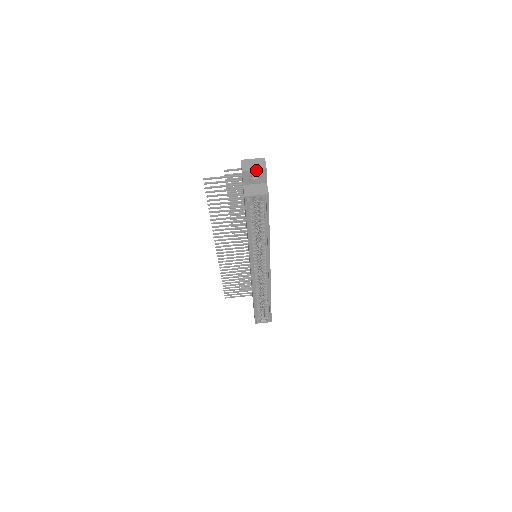
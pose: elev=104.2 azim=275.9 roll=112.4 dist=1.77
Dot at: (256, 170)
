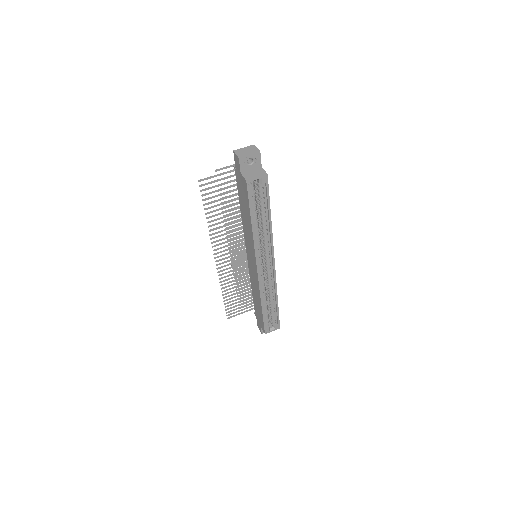
Dot at: (251, 154)
